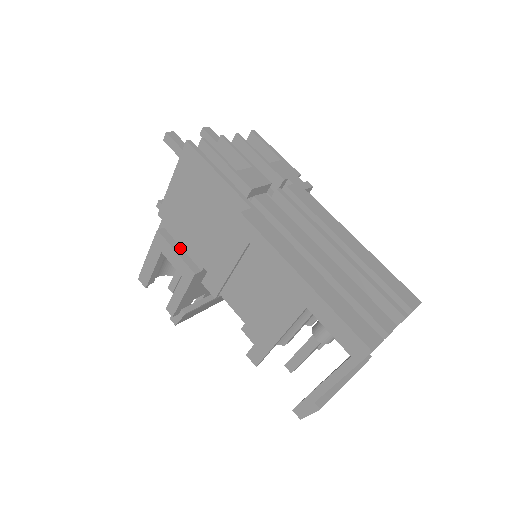
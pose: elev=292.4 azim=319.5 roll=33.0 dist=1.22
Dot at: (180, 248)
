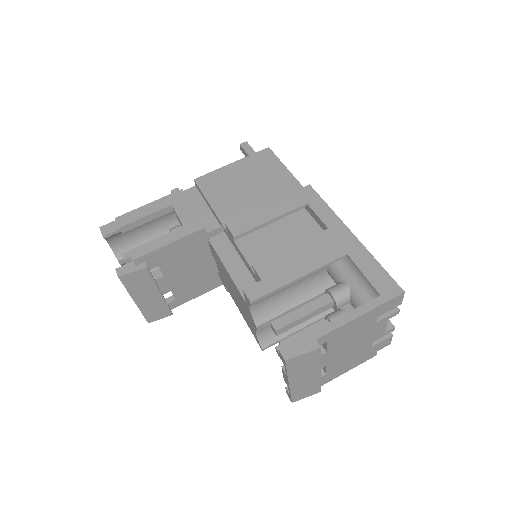
Dot at: occluded
